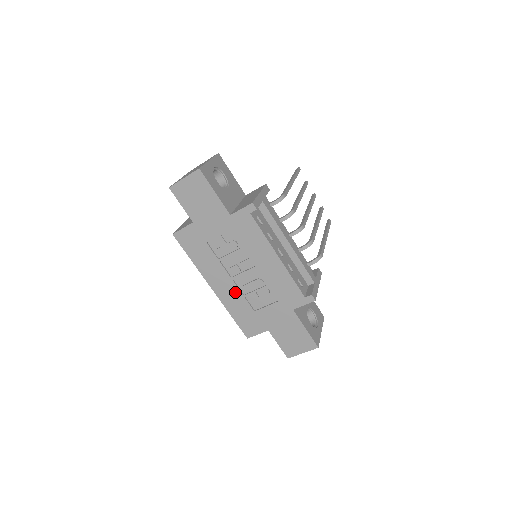
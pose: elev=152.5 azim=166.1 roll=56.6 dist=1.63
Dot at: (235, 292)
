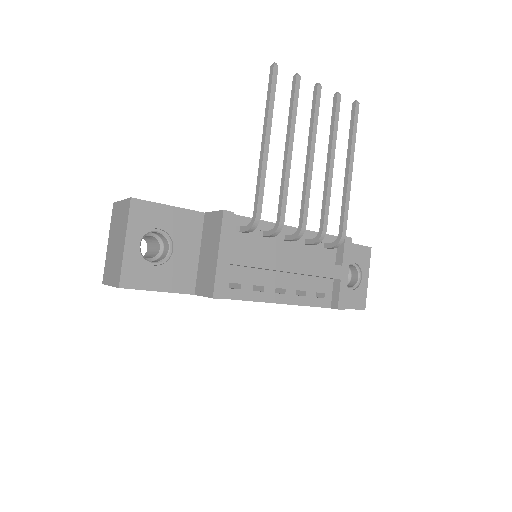
Dot at: occluded
